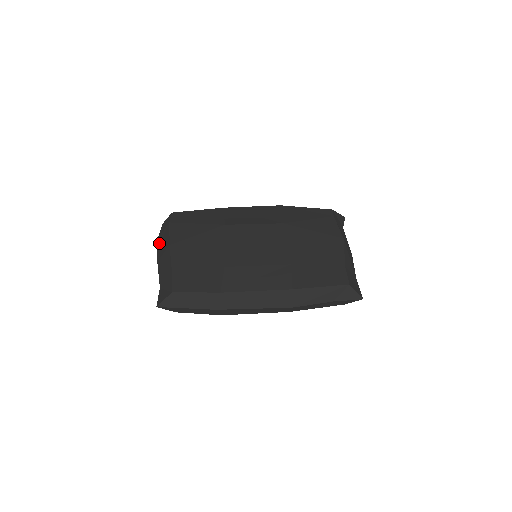
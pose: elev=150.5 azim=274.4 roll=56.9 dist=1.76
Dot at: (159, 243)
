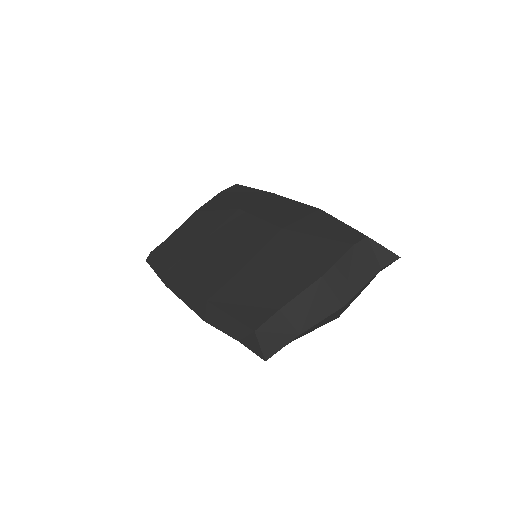
Dot at: occluded
